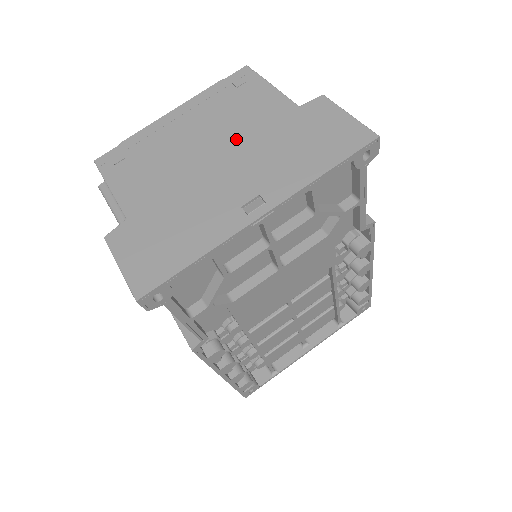
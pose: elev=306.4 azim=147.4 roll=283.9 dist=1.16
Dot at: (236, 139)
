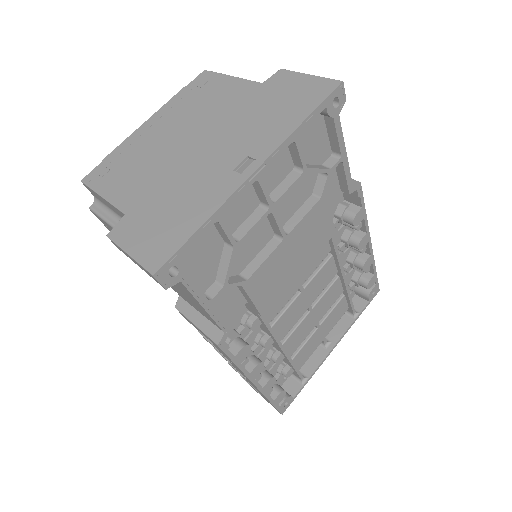
Dot at: (212, 123)
